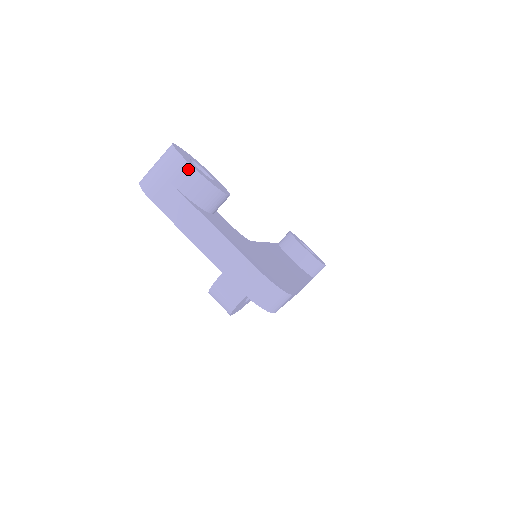
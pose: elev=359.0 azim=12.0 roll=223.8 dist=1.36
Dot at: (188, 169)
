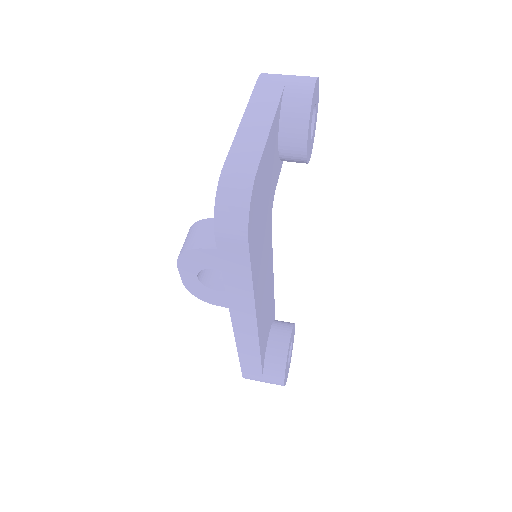
Dot at: (309, 86)
